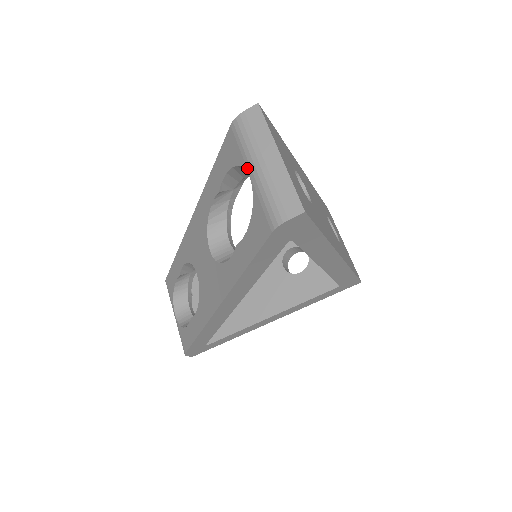
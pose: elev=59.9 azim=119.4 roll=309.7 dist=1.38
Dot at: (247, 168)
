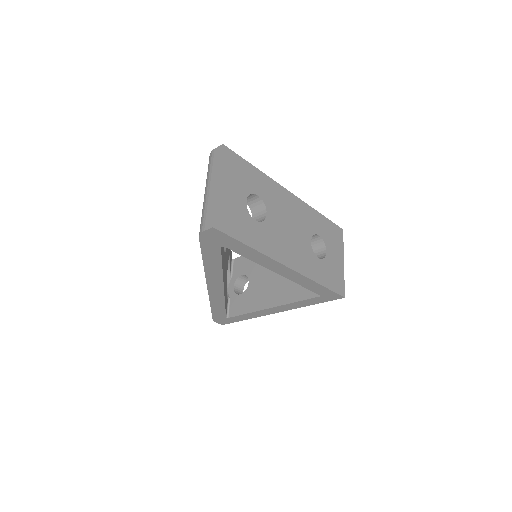
Dot at: occluded
